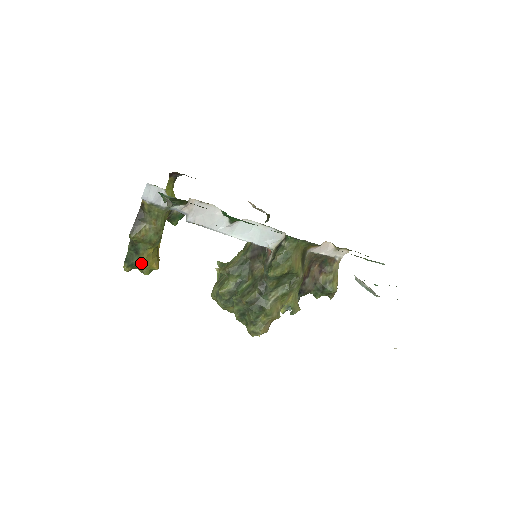
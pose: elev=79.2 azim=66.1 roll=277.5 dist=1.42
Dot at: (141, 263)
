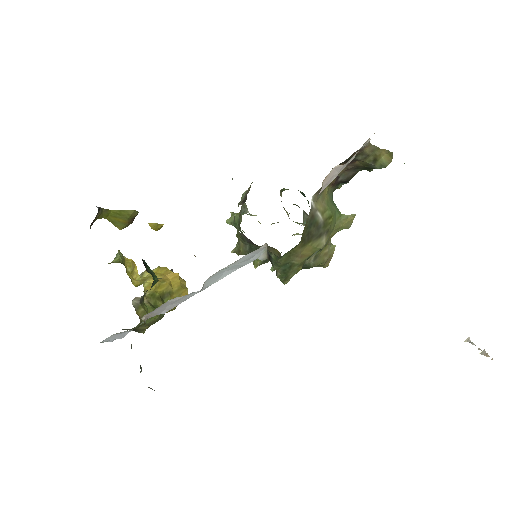
Dot at: (172, 310)
